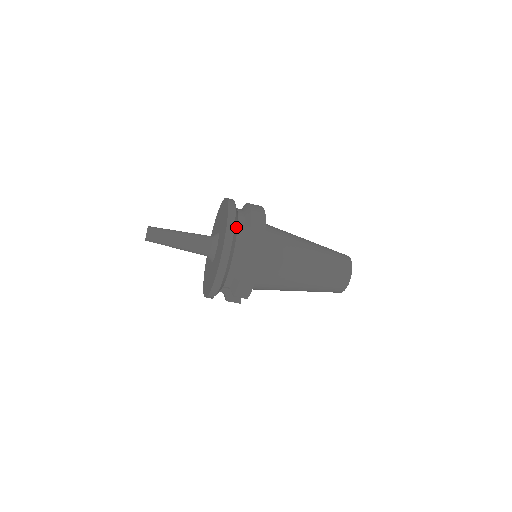
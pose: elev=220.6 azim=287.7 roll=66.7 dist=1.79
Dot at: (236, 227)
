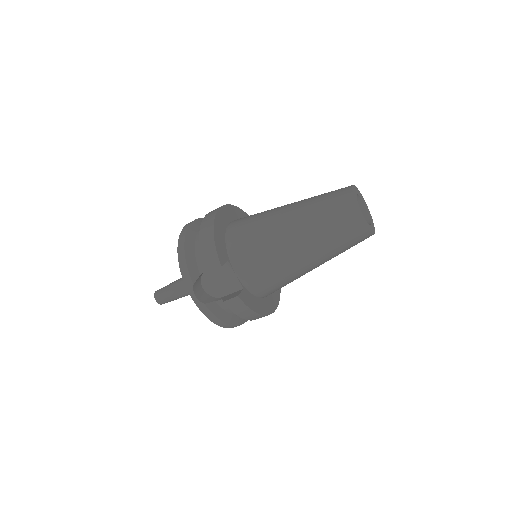
Dot at: occluded
